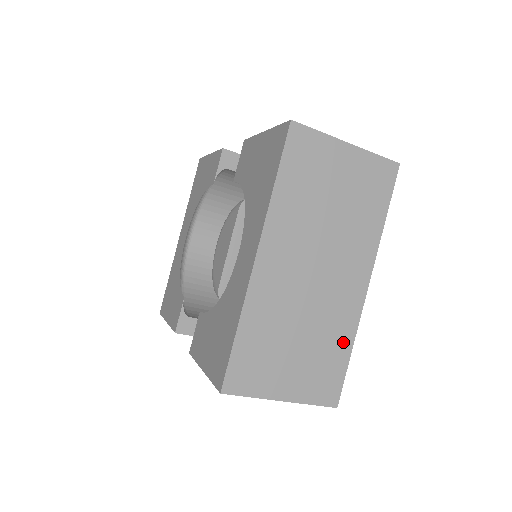
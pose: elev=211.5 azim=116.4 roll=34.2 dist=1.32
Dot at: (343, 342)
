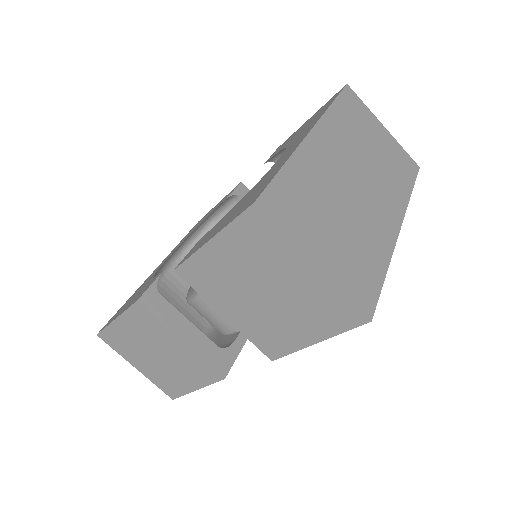
Dot at: (379, 257)
